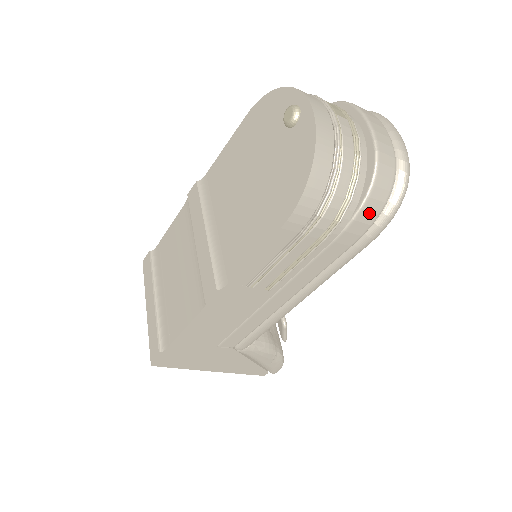
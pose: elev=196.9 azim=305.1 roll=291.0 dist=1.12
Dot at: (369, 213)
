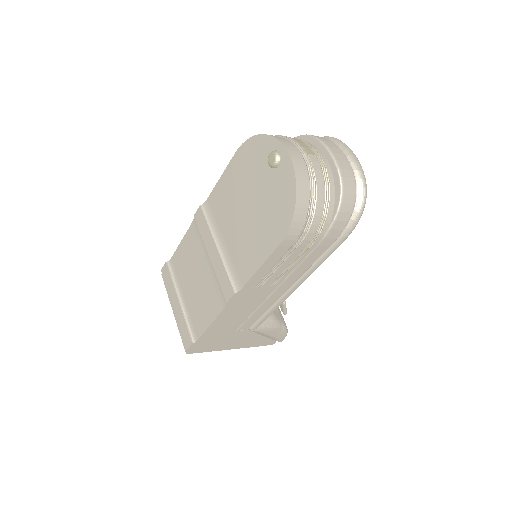
Dot at: (341, 222)
